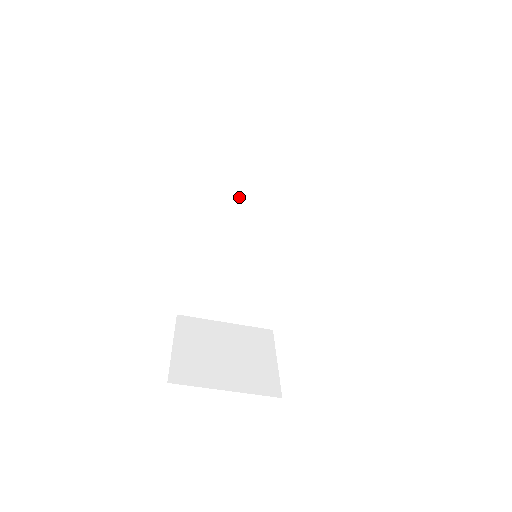
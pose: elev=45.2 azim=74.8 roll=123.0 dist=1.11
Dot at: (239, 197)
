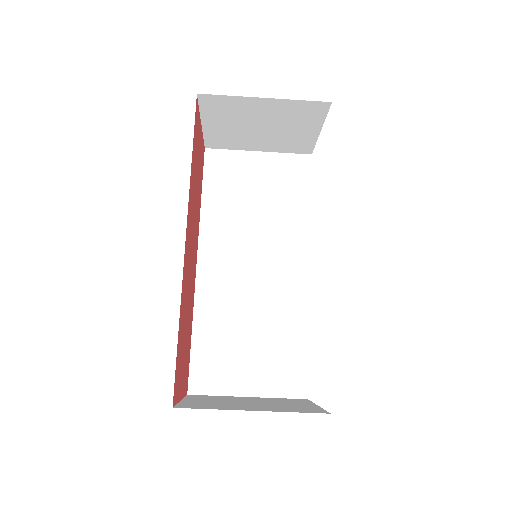
Dot at: (233, 235)
